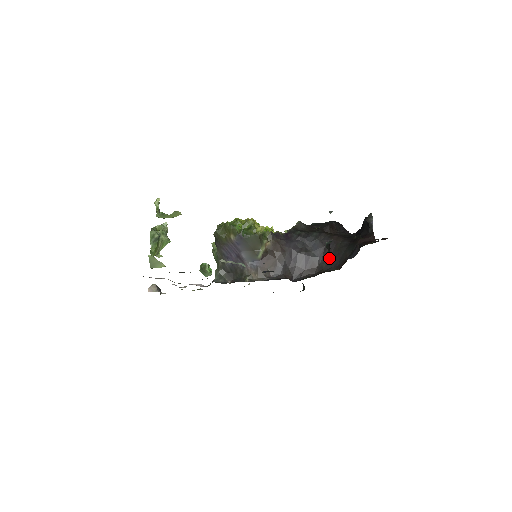
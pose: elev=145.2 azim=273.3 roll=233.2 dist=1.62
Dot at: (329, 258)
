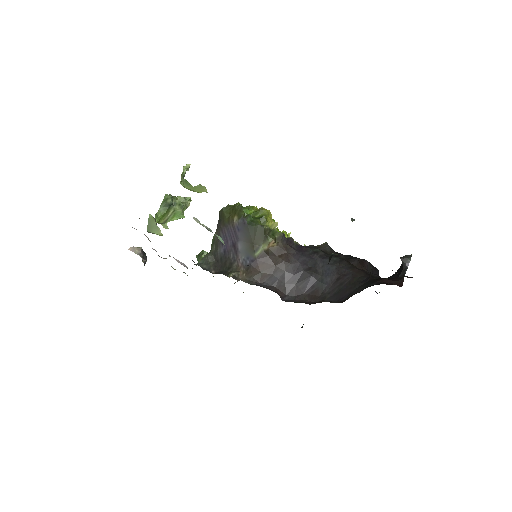
Dot at: (338, 290)
